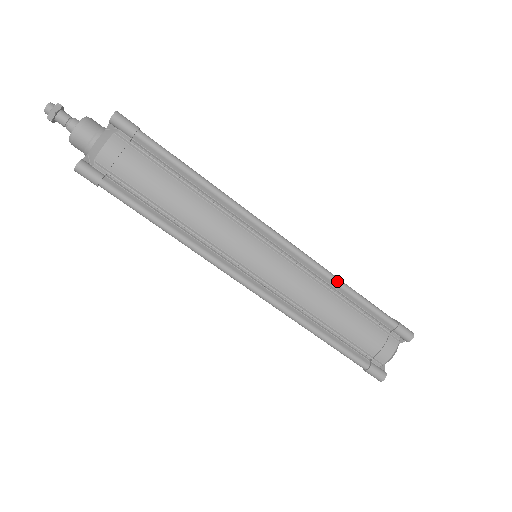
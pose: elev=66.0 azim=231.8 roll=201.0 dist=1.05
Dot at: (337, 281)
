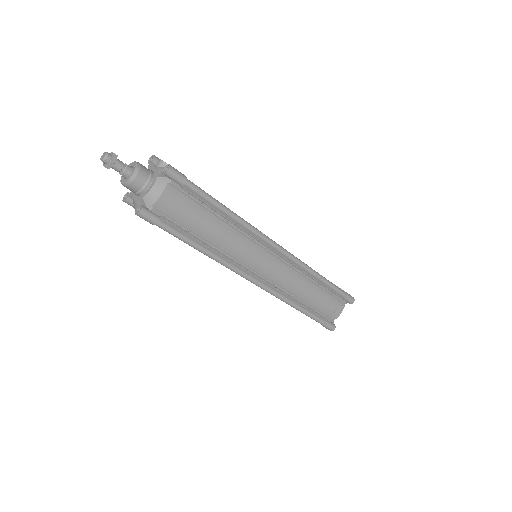
Dot at: (313, 272)
